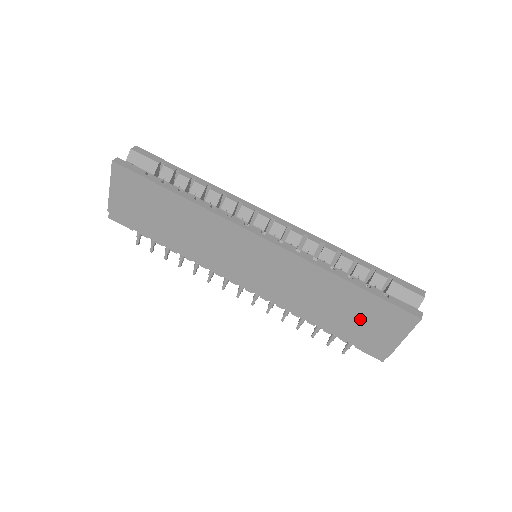
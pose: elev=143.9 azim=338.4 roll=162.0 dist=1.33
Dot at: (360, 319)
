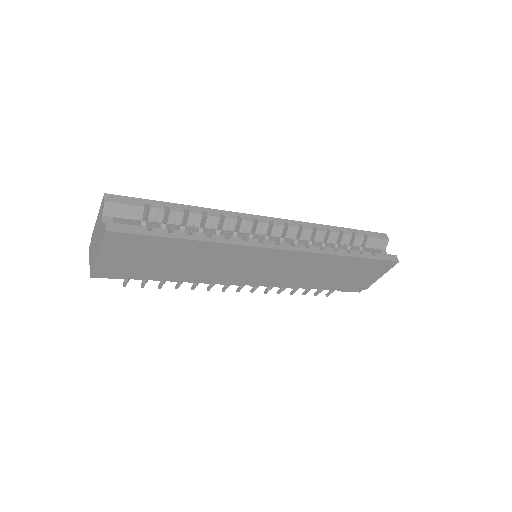
Dot at: (352, 275)
